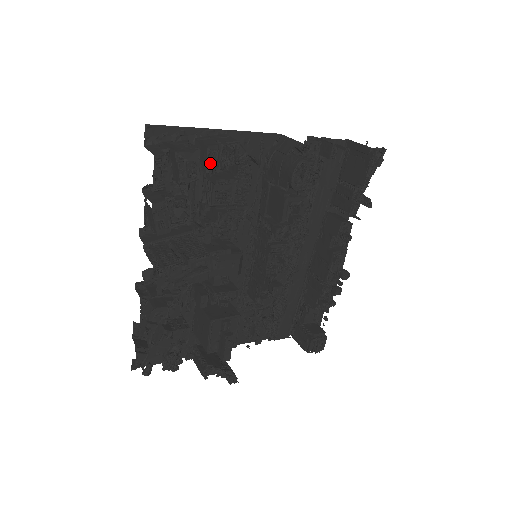
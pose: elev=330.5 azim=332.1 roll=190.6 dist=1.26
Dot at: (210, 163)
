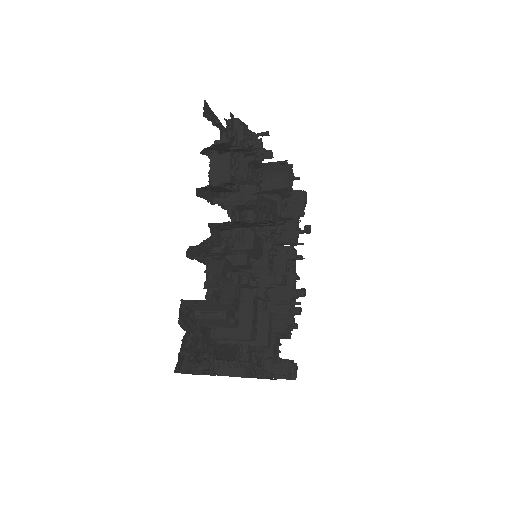
Dot at: (249, 143)
